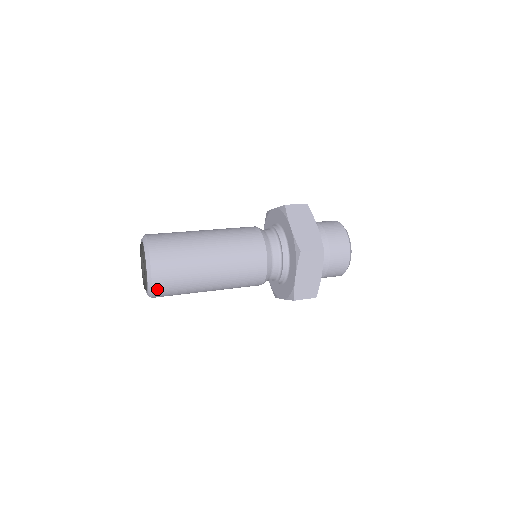
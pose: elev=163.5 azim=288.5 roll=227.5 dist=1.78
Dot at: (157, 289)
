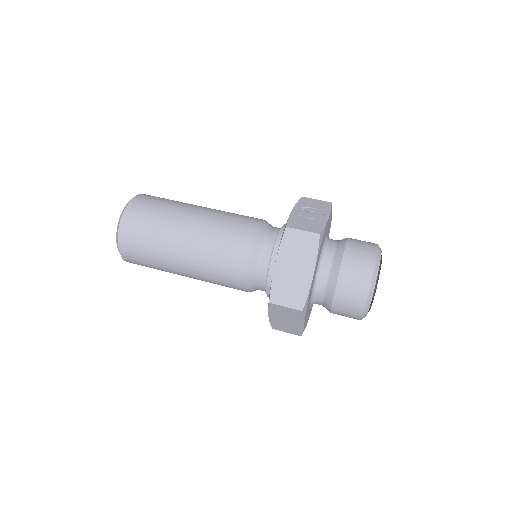
Dot at: (131, 262)
